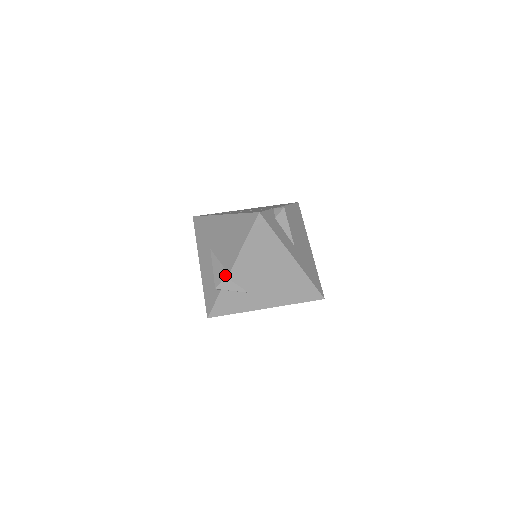
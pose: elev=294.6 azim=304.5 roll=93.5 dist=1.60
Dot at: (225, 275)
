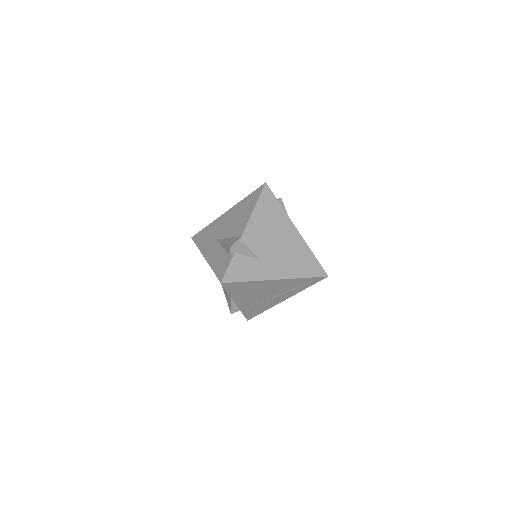
Dot at: (238, 238)
